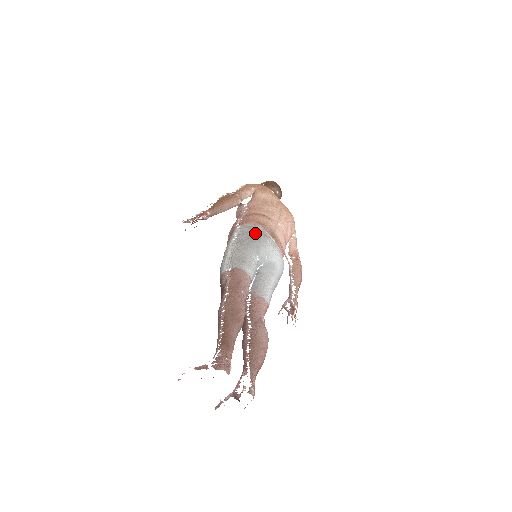
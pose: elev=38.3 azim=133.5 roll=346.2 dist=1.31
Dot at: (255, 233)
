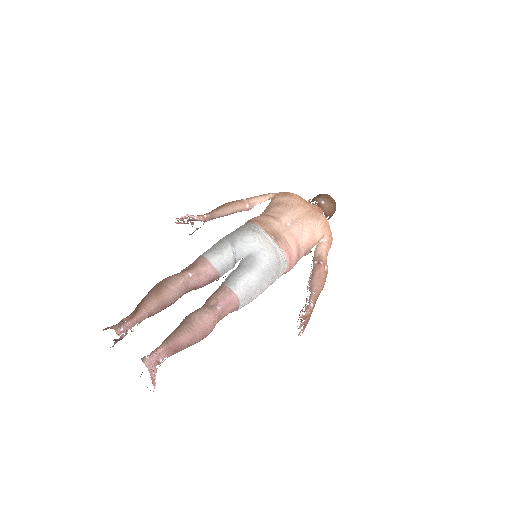
Dot at: (241, 228)
